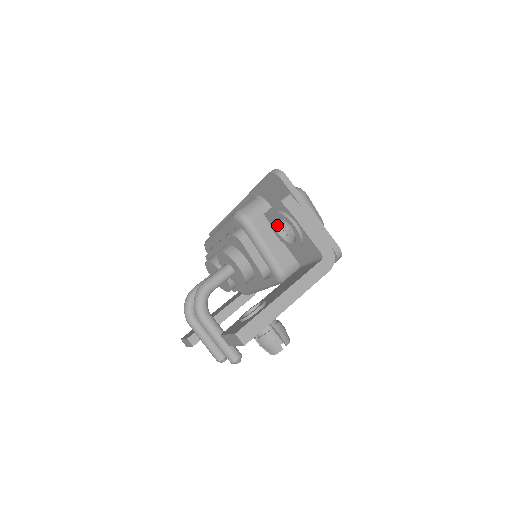
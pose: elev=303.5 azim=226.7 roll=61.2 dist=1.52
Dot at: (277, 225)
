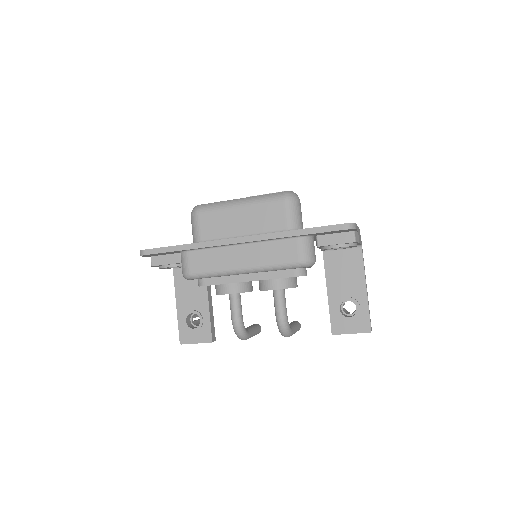
Dot at: occluded
